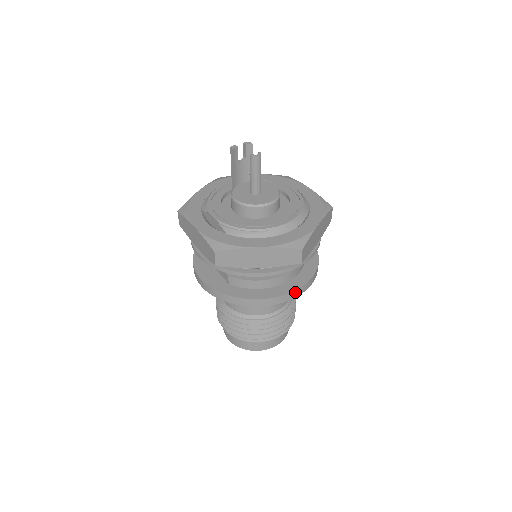
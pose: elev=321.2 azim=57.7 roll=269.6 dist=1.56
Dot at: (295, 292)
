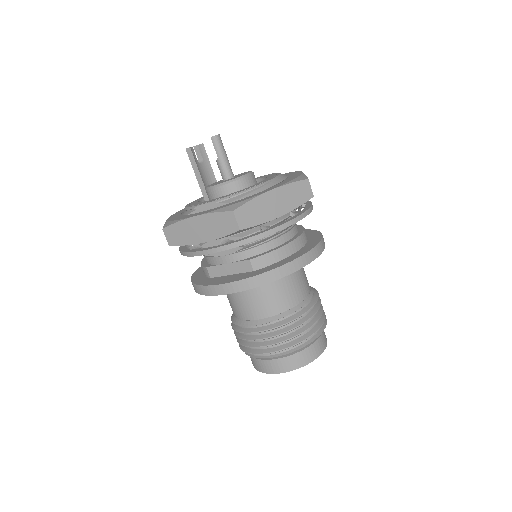
Dot at: (319, 245)
